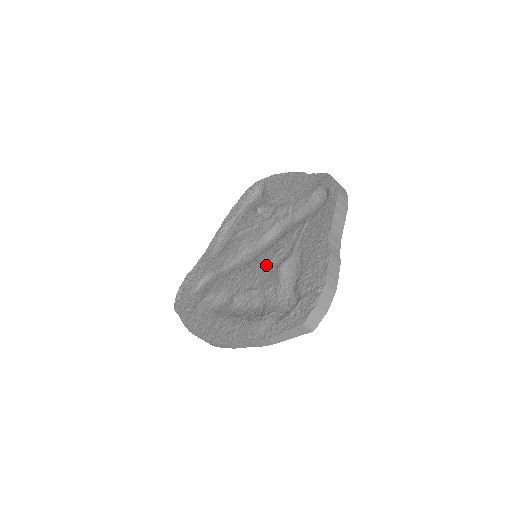
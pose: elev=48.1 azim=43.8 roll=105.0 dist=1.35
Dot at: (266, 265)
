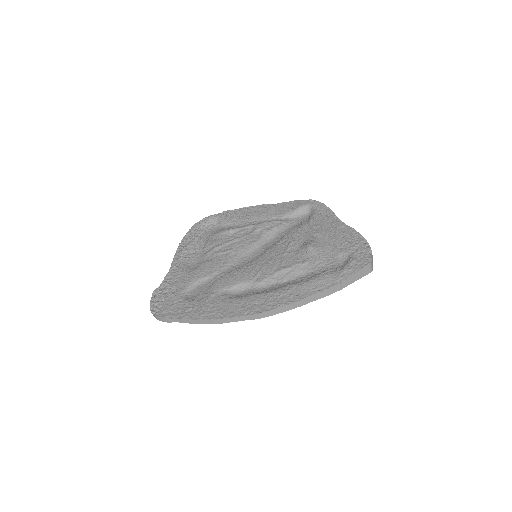
Dot at: (285, 252)
